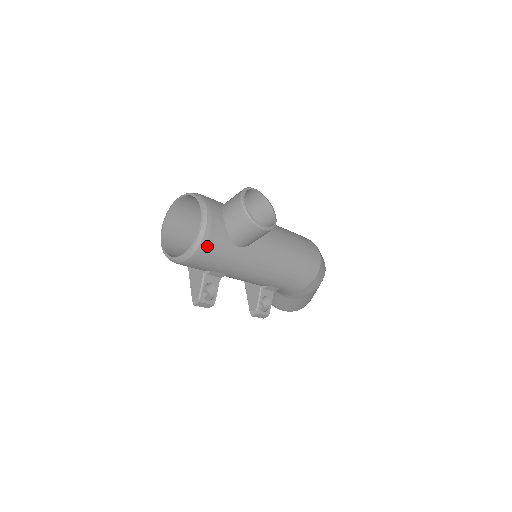
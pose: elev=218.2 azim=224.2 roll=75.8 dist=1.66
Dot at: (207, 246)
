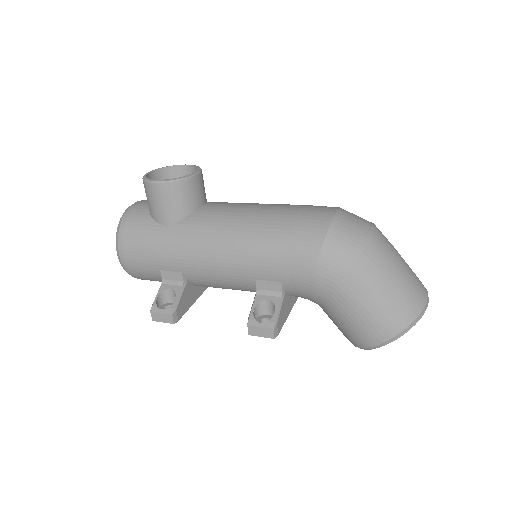
Dot at: (127, 233)
